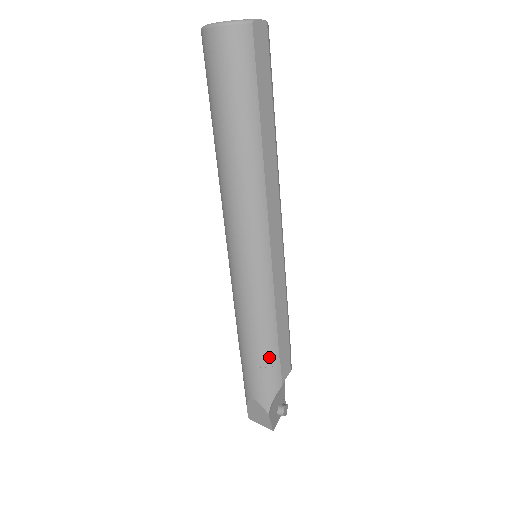
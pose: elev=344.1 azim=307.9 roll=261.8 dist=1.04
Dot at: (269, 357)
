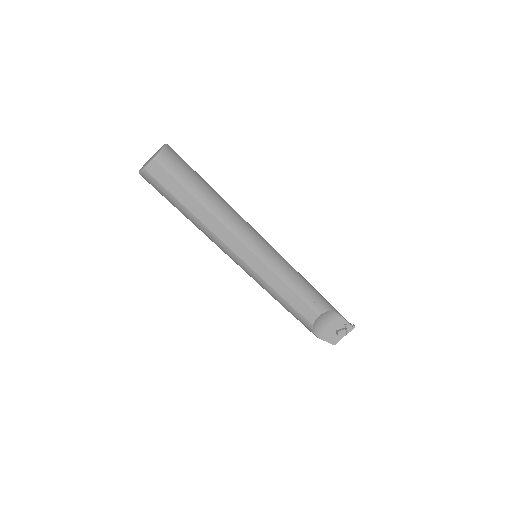
Dot at: (291, 311)
